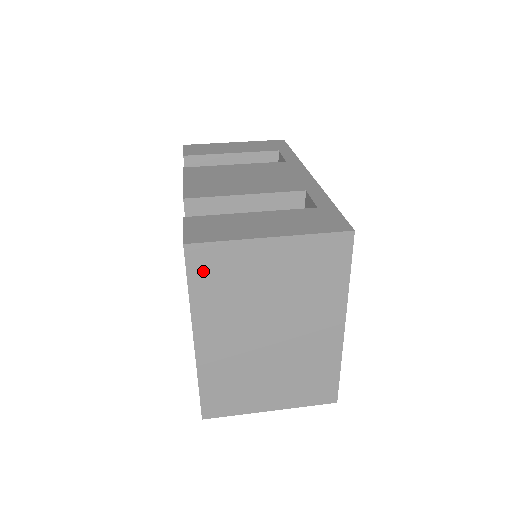
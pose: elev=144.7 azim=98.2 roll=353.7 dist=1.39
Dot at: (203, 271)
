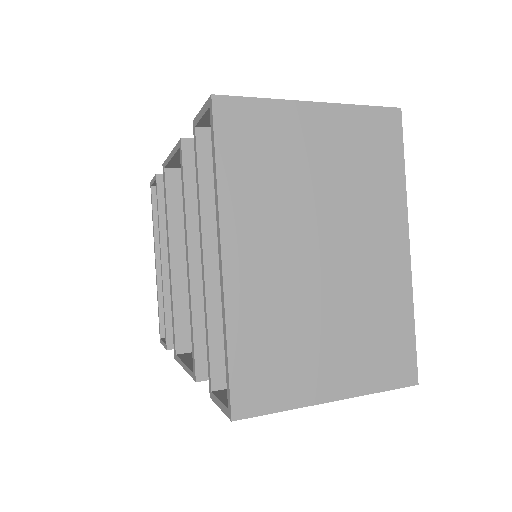
Dot at: (235, 138)
